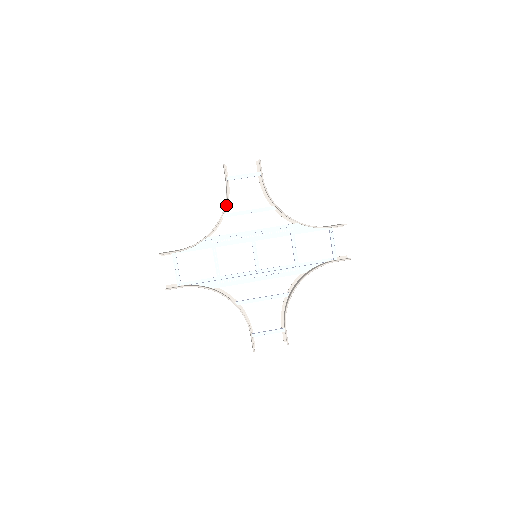
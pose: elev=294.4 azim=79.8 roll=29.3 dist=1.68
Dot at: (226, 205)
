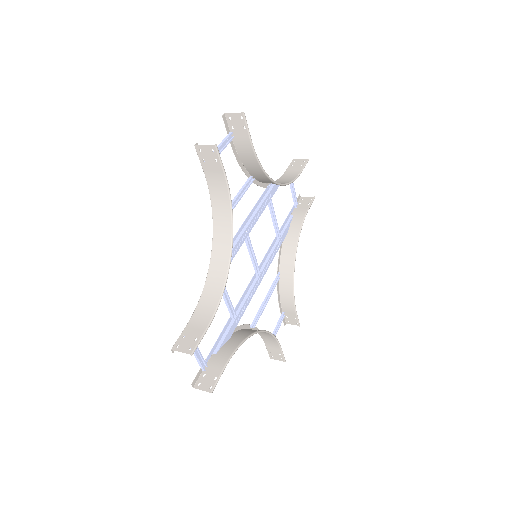
Dot at: (213, 209)
